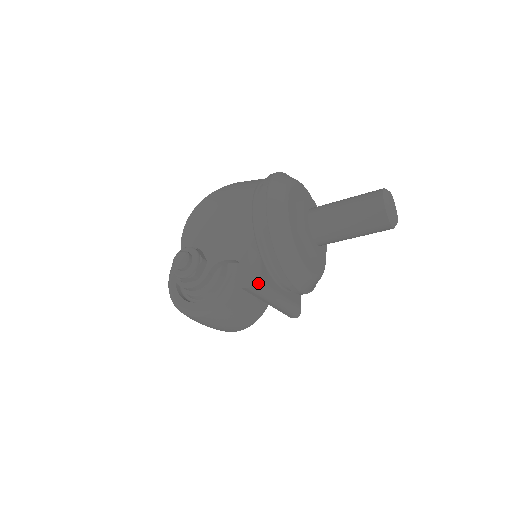
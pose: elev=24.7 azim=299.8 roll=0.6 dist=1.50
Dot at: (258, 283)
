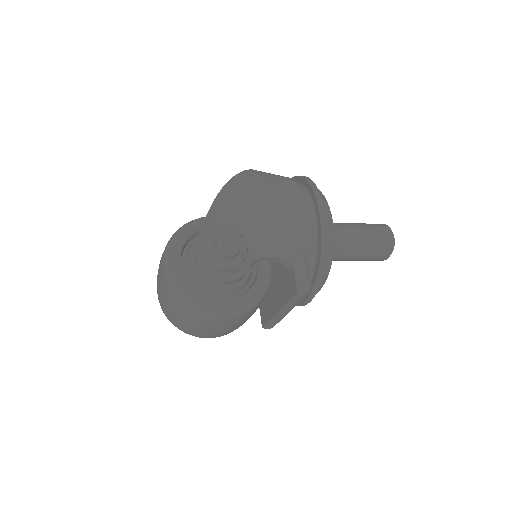
Dot at: (311, 290)
